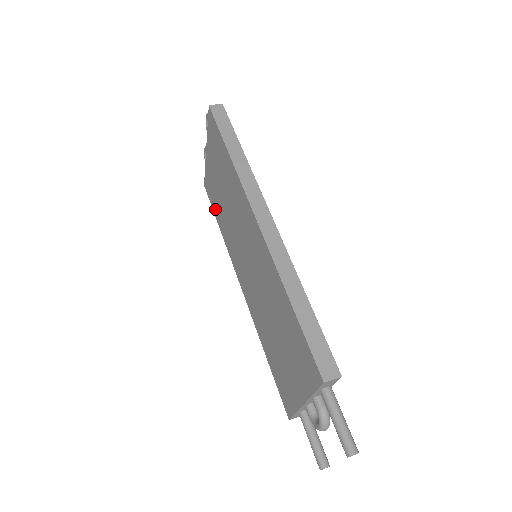
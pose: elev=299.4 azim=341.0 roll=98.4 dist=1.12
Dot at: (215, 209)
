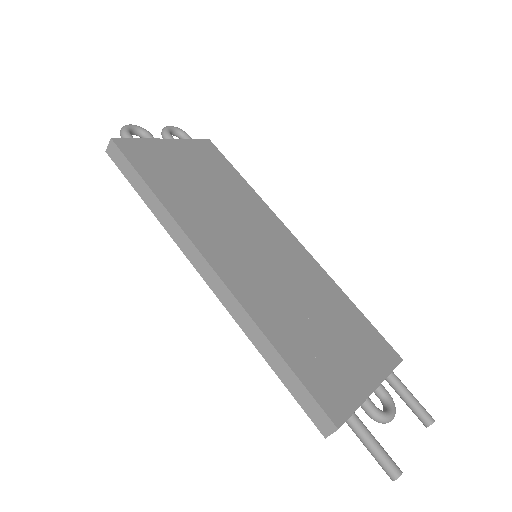
Dot at: occluded
